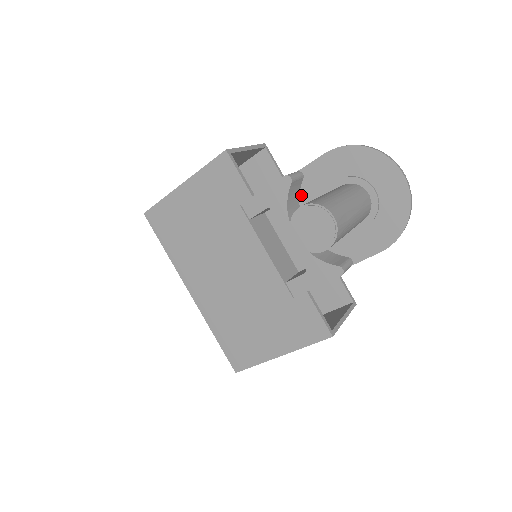
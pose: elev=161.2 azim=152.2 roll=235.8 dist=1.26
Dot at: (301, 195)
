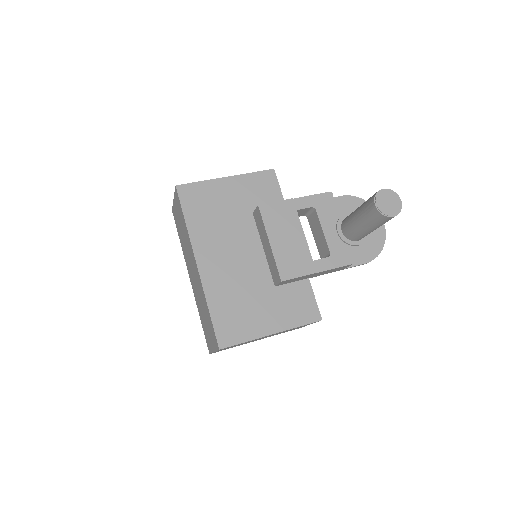
Dot at: occluded
